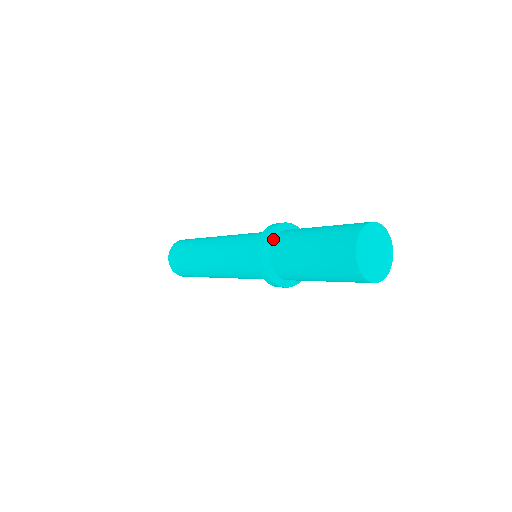
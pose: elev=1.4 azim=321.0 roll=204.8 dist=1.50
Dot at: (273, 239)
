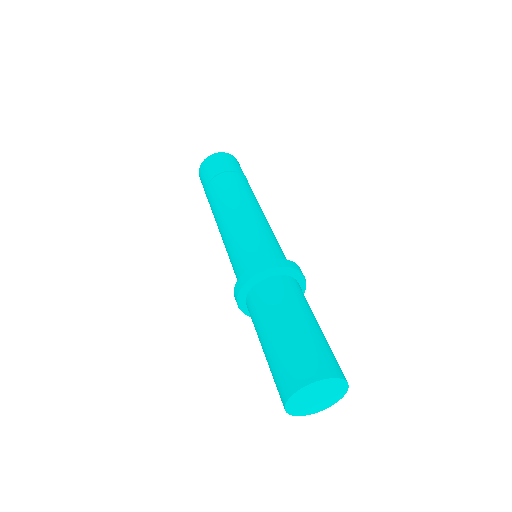
Dot at: (246, 306)
